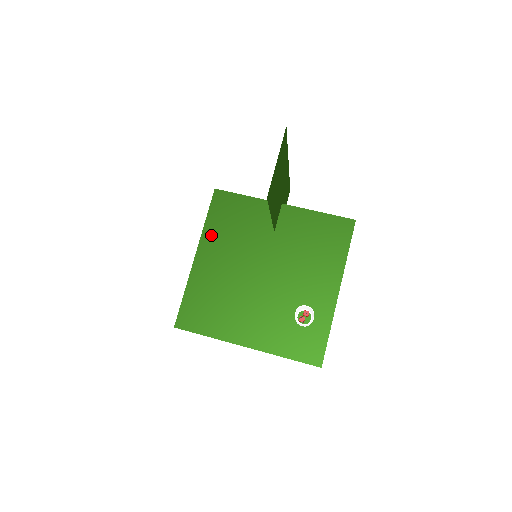
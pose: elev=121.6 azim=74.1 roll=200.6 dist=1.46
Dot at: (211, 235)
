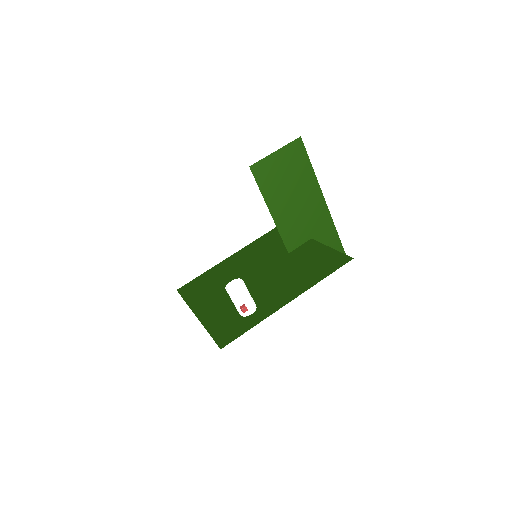
Dot at: (251, 247)
